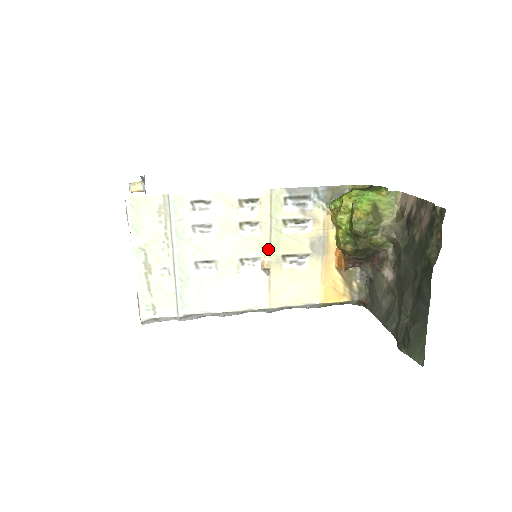
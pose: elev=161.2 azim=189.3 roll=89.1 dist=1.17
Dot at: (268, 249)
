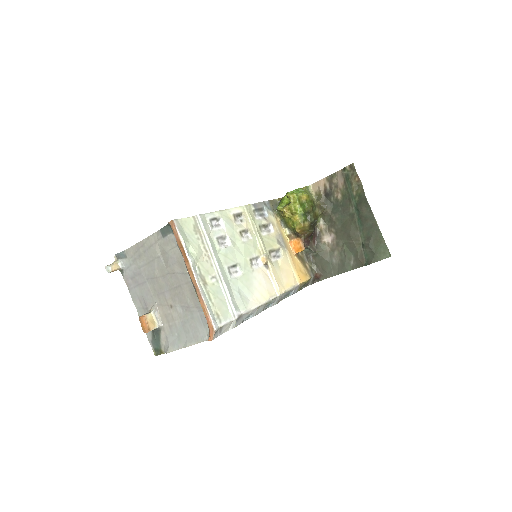
Dot at: (260, 249)
